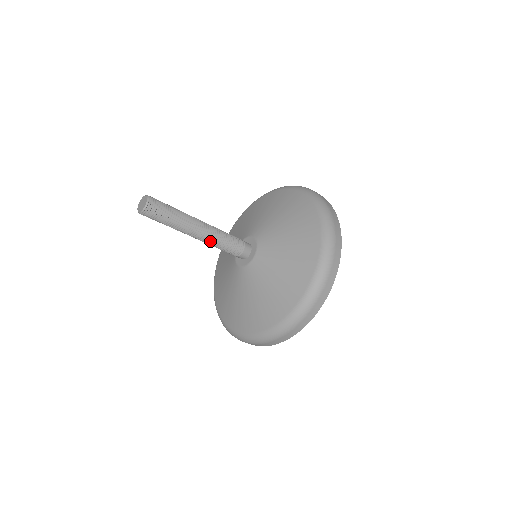
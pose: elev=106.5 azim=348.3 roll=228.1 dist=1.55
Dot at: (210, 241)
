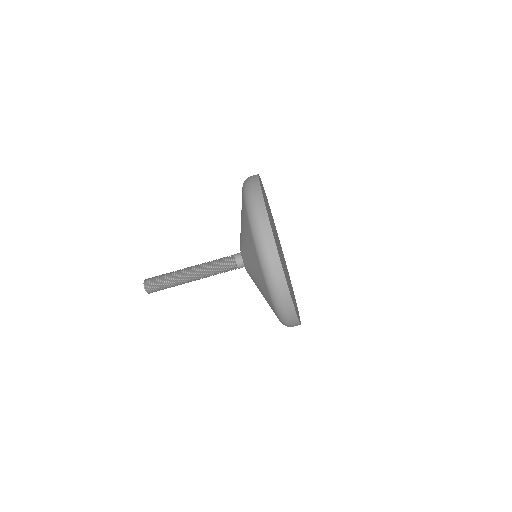
Dot at: occluded
